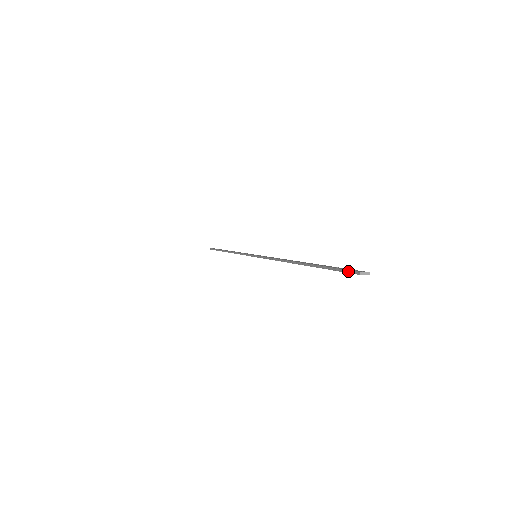
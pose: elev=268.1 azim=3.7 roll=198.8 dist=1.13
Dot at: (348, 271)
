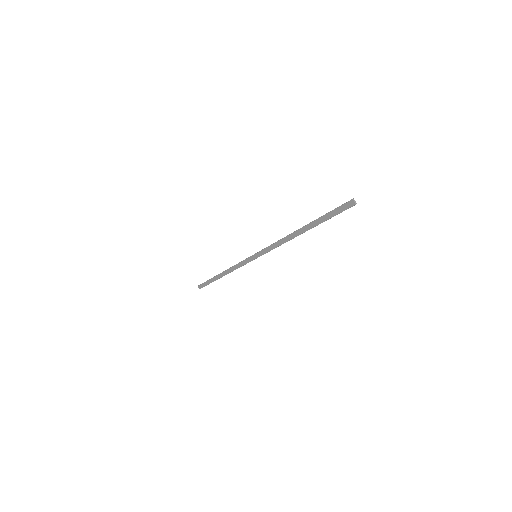
Dot at: (344, 203)
